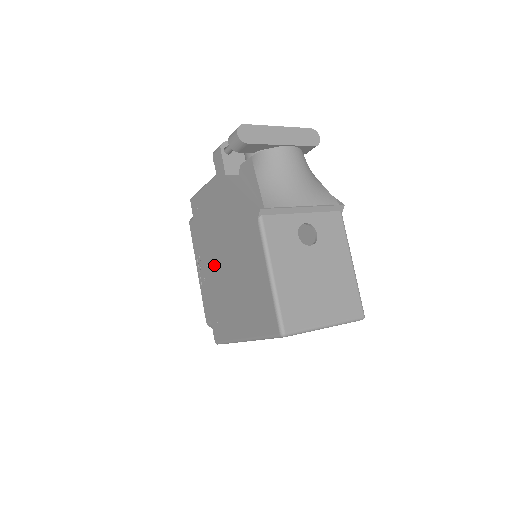
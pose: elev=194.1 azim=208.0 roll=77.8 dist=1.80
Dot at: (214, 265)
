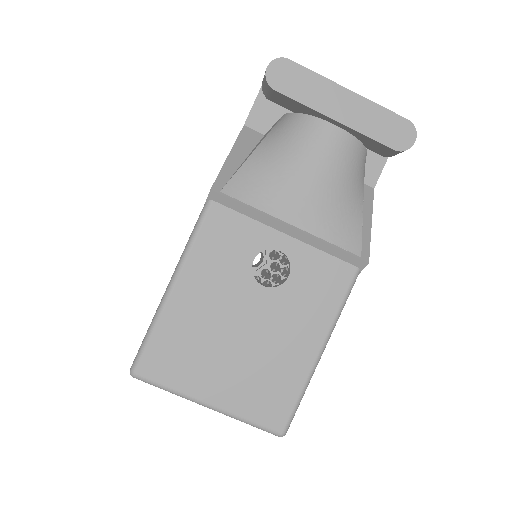
Dot at: occluded
